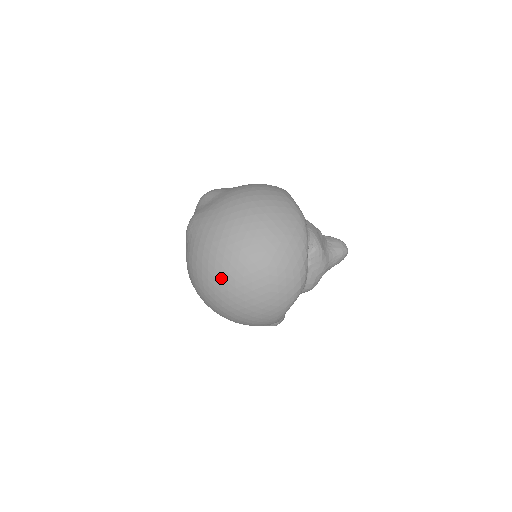
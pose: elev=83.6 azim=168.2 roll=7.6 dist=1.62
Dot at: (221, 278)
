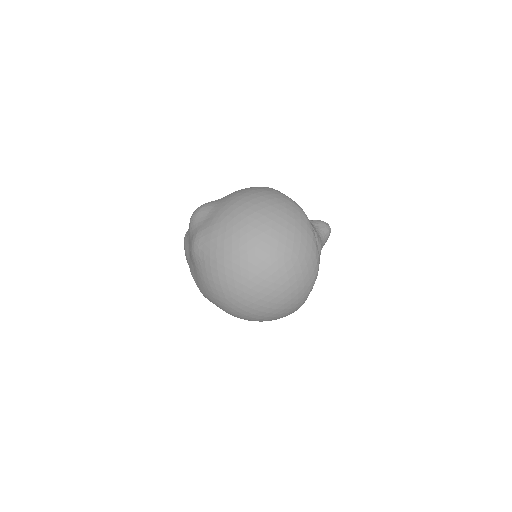
Dot at: (250, 283)
